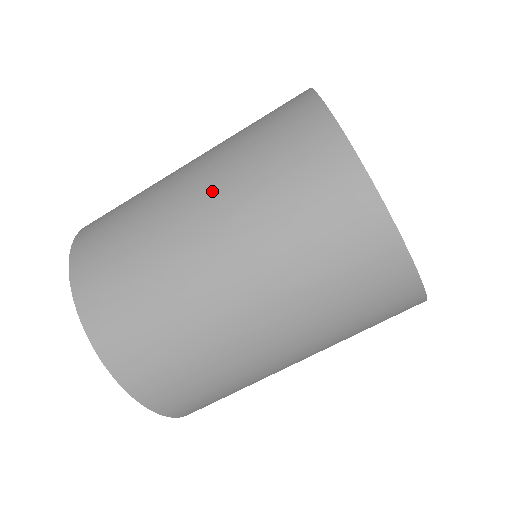
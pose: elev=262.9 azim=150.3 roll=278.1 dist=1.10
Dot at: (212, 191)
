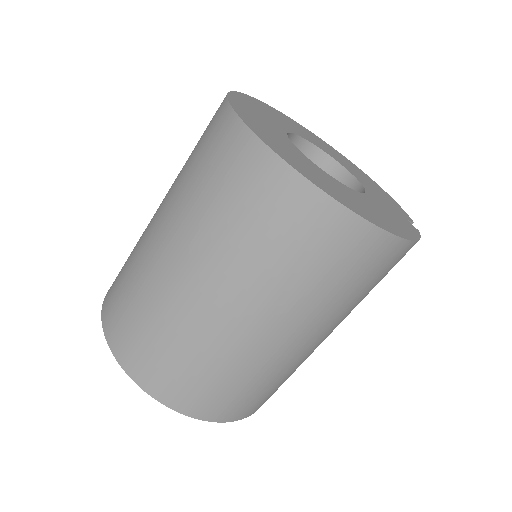
Dot at: (169, 189)
